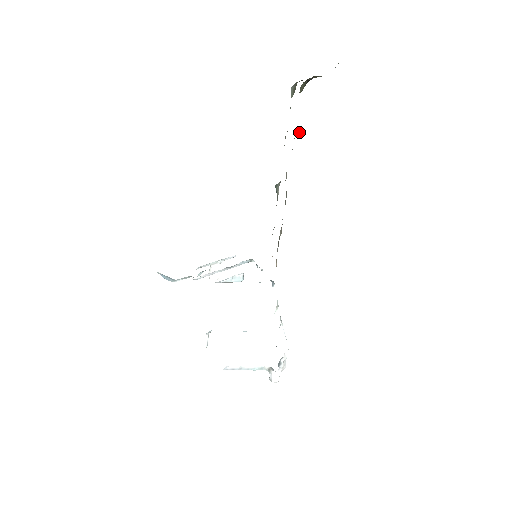
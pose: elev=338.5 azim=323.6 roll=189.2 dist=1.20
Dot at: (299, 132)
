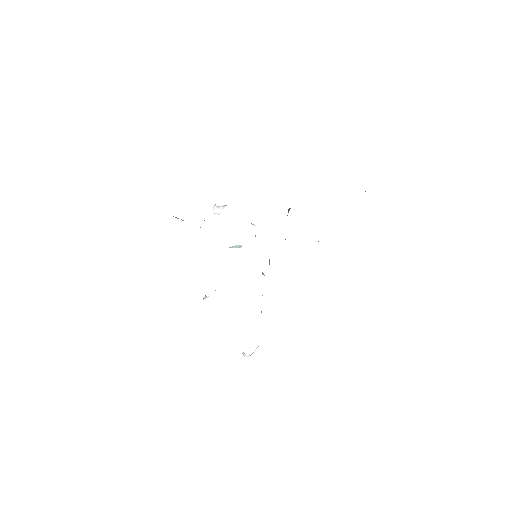
Dot at: occluded
